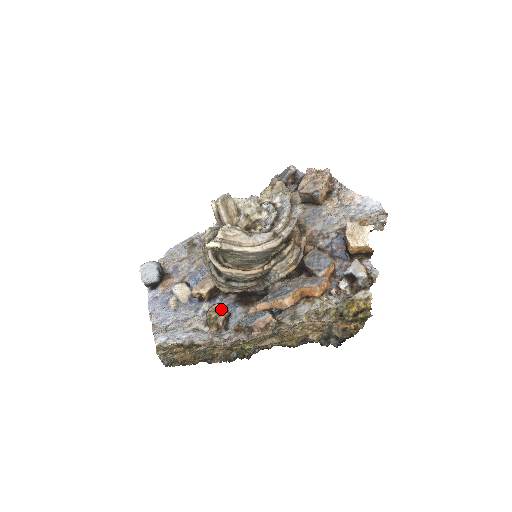
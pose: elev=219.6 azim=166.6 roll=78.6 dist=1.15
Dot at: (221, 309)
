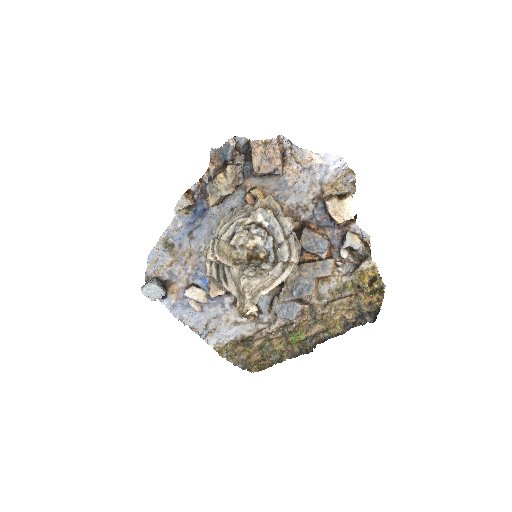
Dot at: occluded
